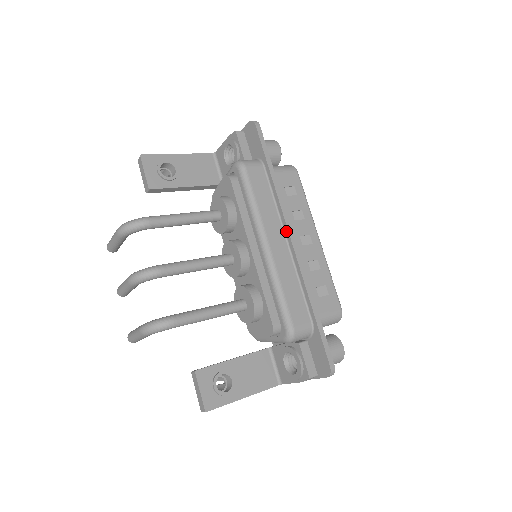
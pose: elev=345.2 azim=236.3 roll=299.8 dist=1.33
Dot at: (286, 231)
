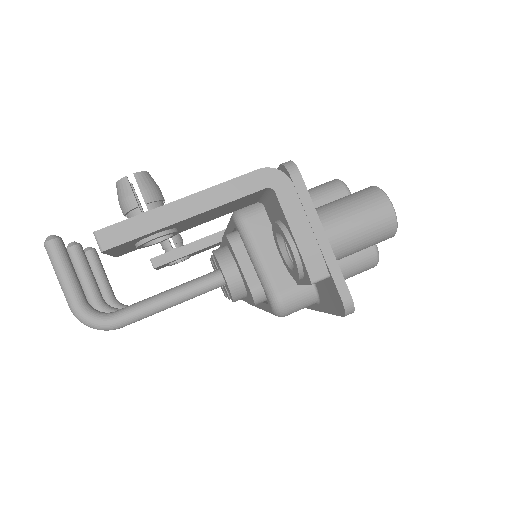
Dot at: occluded
